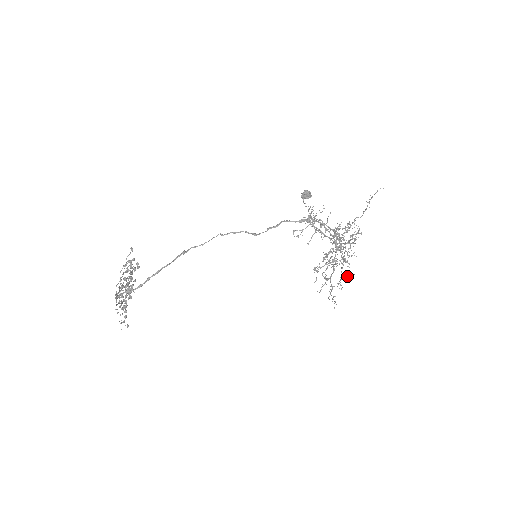
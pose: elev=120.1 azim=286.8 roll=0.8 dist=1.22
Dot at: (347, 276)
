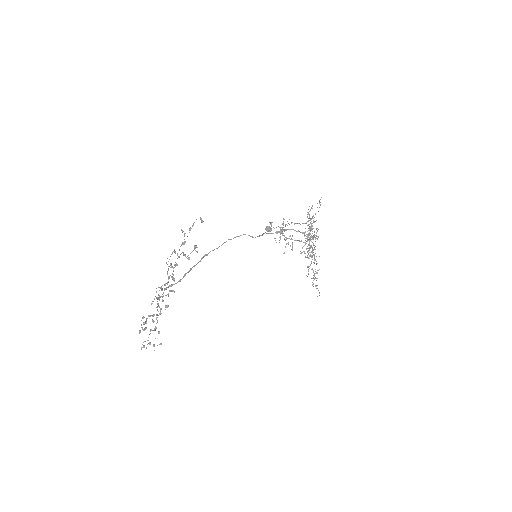
Dot at: occluded
